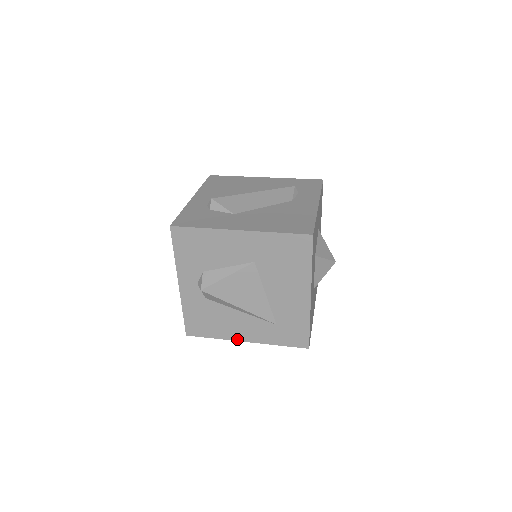
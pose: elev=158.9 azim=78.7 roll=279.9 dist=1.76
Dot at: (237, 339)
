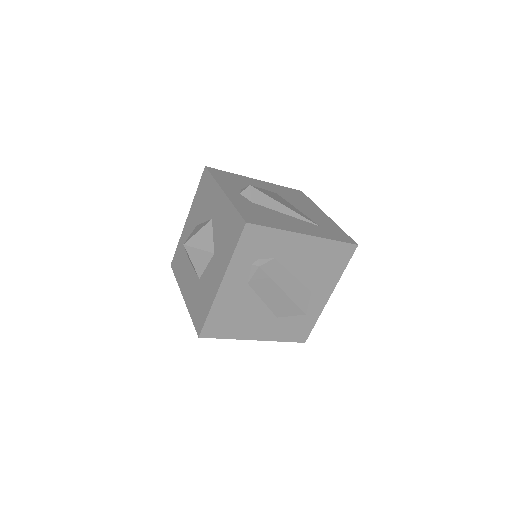
Dot at: (297, 232)
